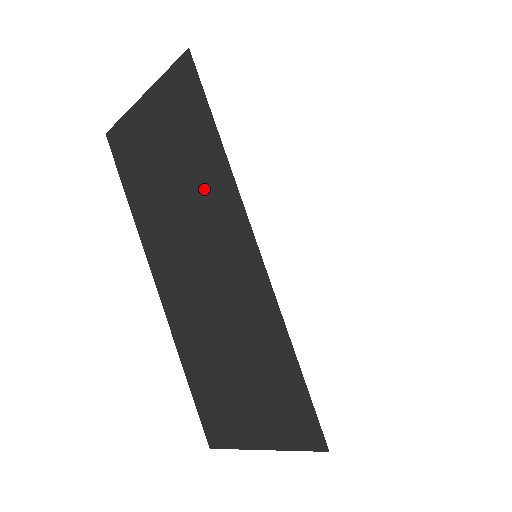
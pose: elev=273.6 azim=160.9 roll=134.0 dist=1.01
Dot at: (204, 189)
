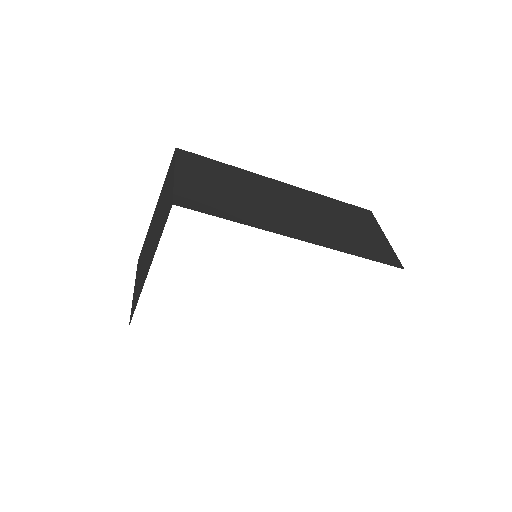
Dot at: occluded
